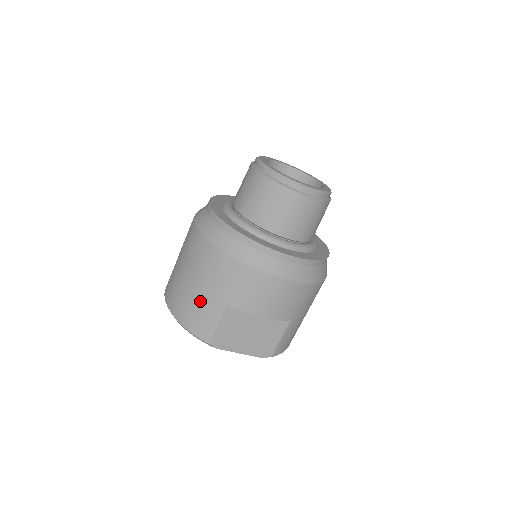
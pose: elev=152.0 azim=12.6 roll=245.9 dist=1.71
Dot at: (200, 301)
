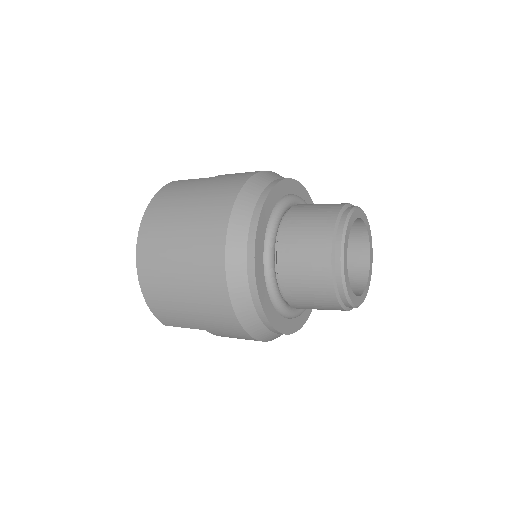
Dot at: (181, 313)
